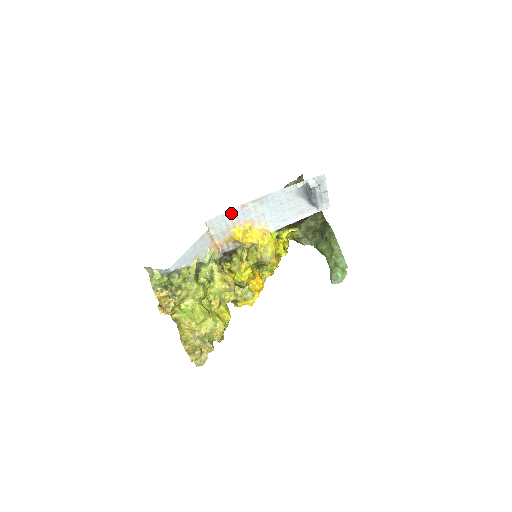
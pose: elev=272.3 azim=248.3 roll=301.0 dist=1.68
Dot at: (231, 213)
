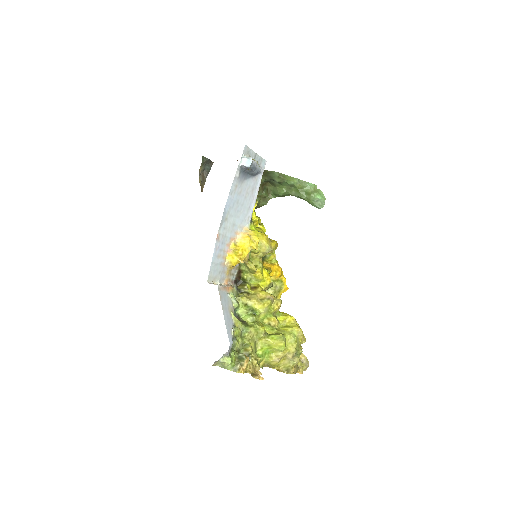
Dot at: (215, 254)
